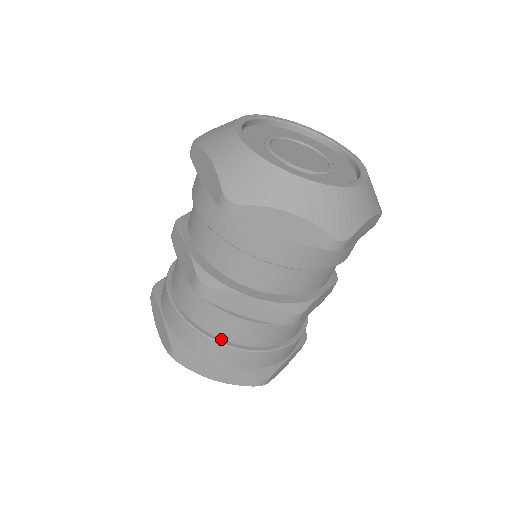
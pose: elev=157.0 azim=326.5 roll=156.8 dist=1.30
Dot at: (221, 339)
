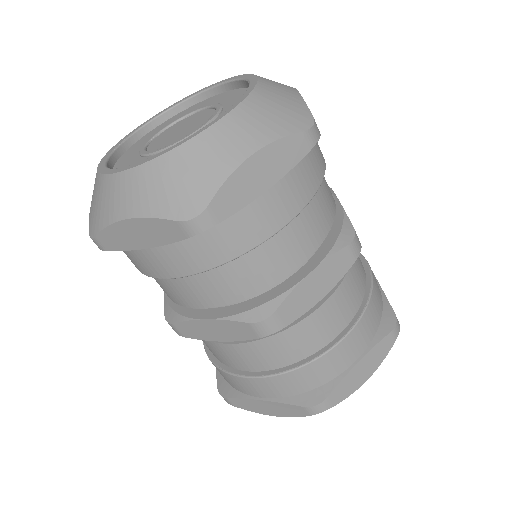
Dot at: (331, 342)
